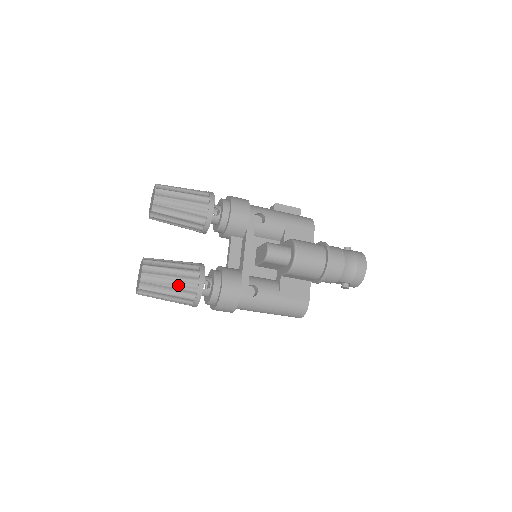
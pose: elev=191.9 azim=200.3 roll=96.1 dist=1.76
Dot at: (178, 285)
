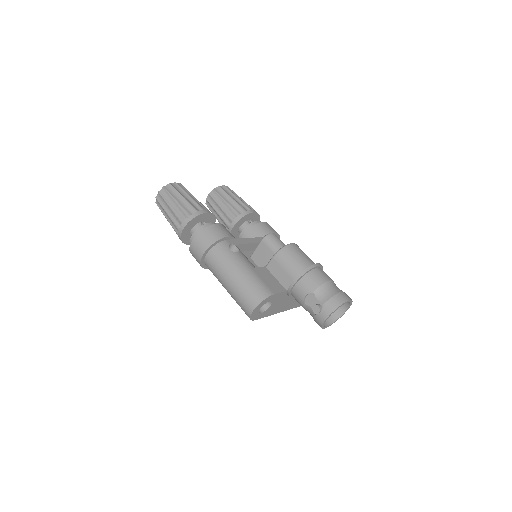
Dot at: (189, 201)
